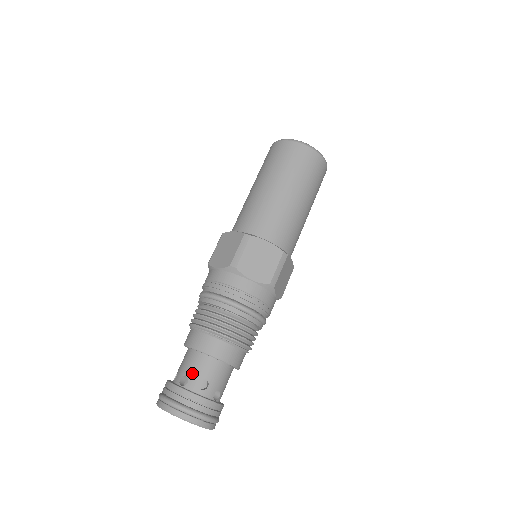
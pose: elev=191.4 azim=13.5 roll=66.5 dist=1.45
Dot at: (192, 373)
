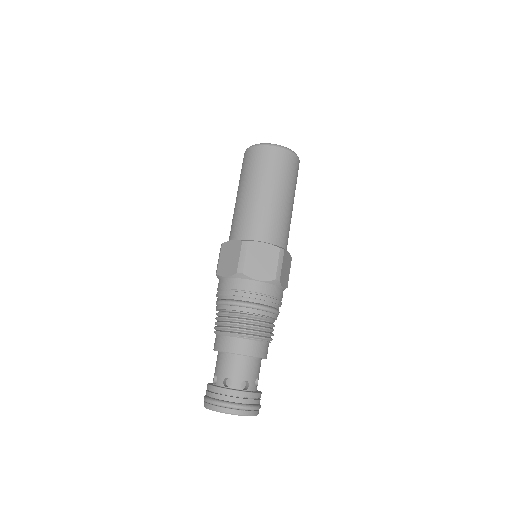
Dot at: (251, 377)
